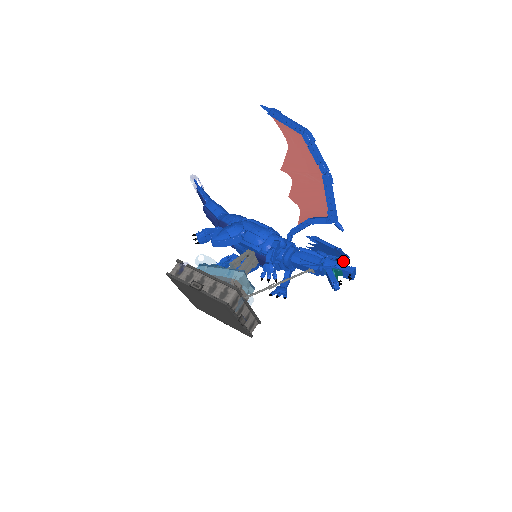
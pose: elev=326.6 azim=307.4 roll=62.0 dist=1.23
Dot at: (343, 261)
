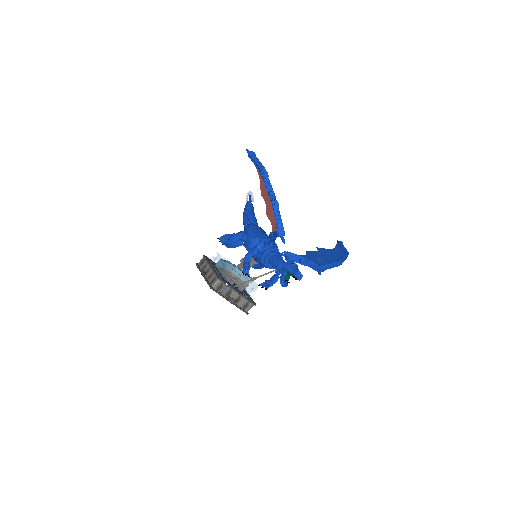
Dot at: (318, 265)
